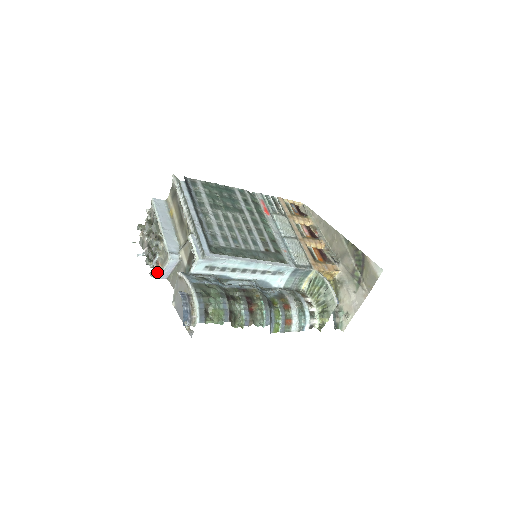
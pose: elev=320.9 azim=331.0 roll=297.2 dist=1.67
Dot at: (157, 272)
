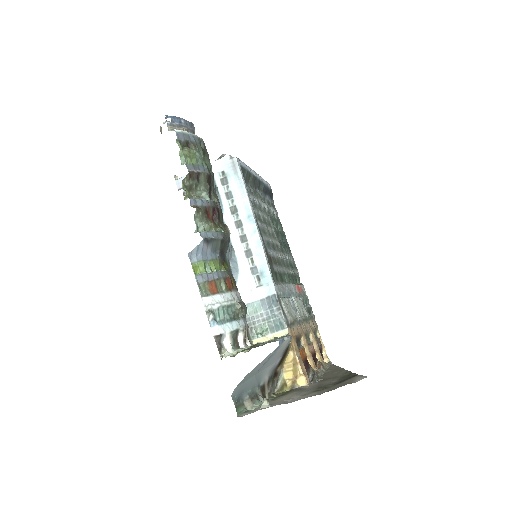
Dot at: occluded
